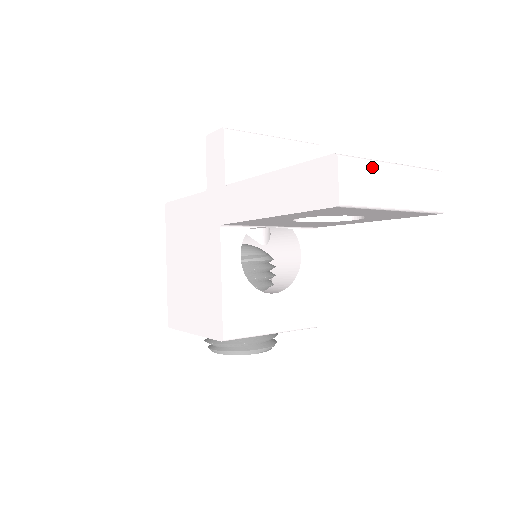
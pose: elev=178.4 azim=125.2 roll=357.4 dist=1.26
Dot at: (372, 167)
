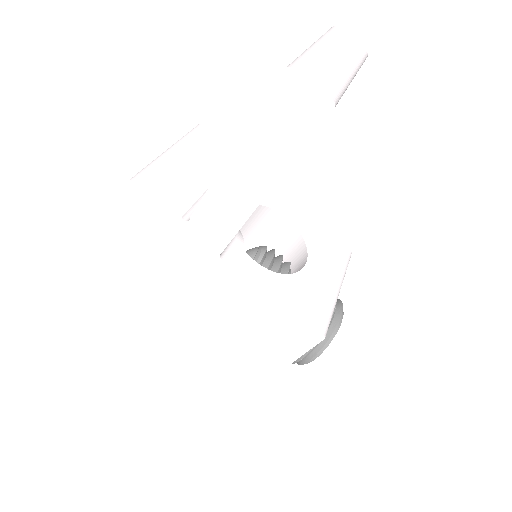
Dot at: (312, 57)
